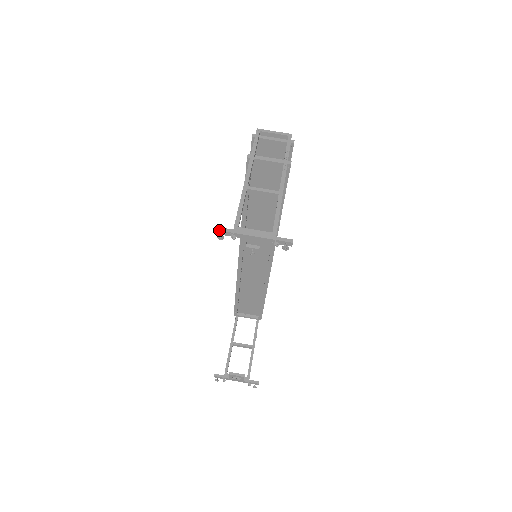
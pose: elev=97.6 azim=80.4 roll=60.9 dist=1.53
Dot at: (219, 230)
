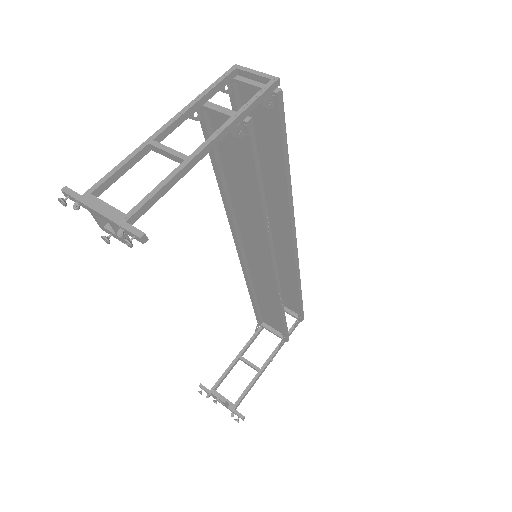
Dot at: (64, 191)
